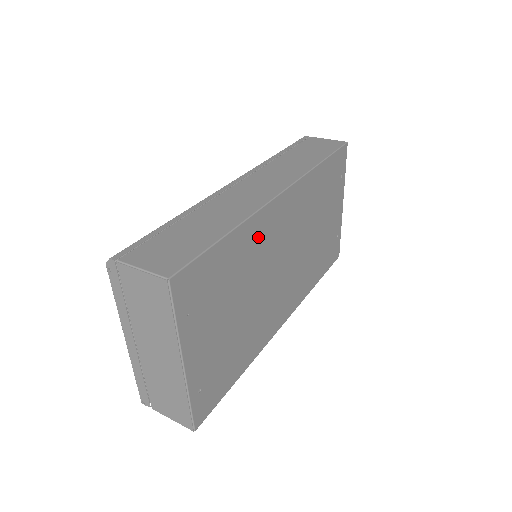
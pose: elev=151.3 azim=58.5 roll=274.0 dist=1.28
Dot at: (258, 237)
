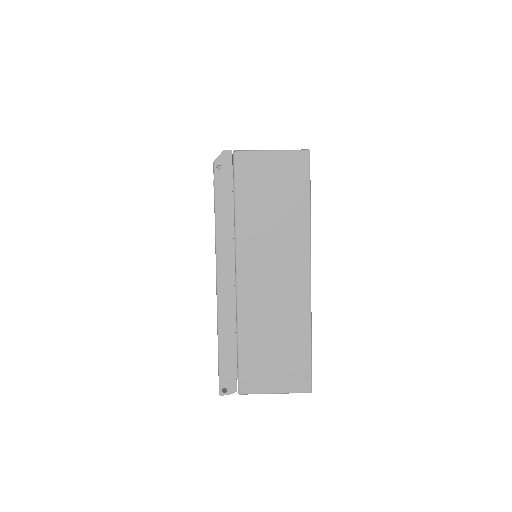
Dot at: occluded
